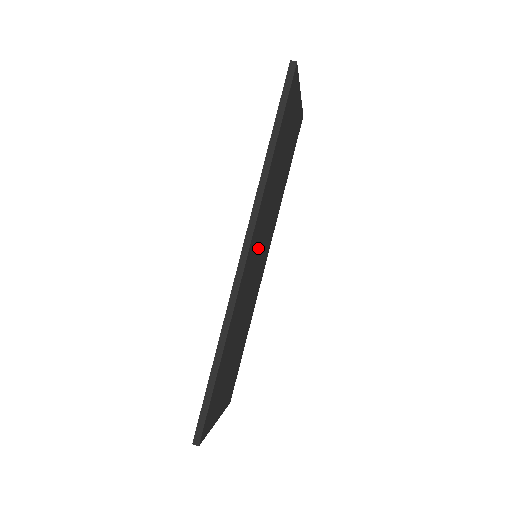
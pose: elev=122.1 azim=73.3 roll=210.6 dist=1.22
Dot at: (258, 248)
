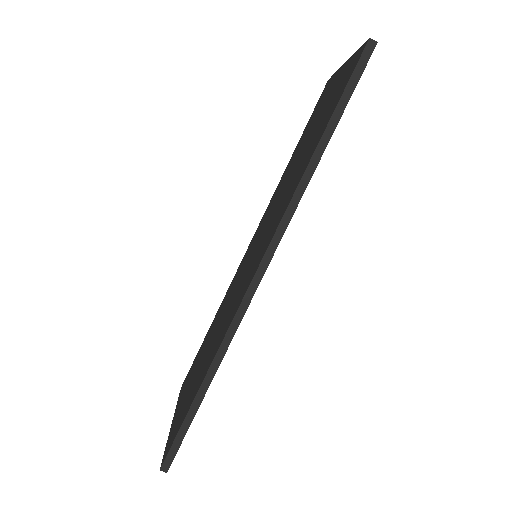
Dot at: occluded
